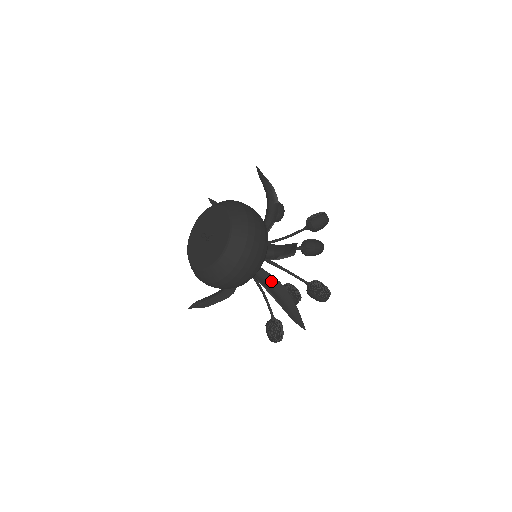
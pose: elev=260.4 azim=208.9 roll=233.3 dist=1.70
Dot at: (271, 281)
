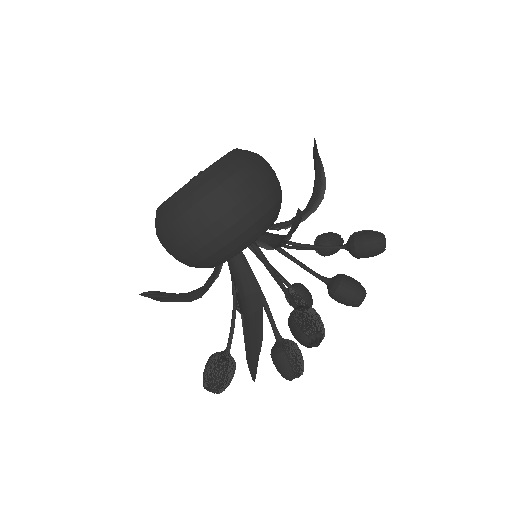
Dot at: (248, 284)
